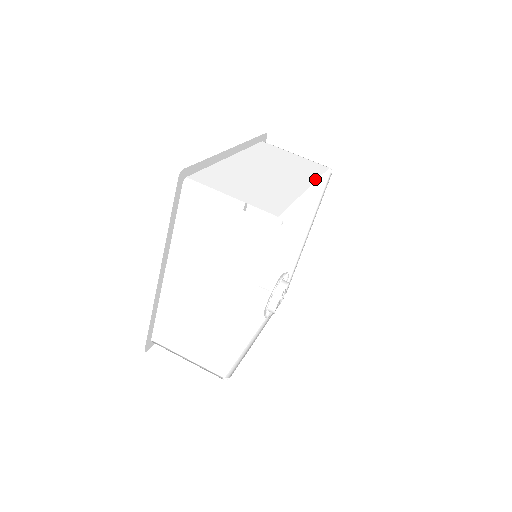
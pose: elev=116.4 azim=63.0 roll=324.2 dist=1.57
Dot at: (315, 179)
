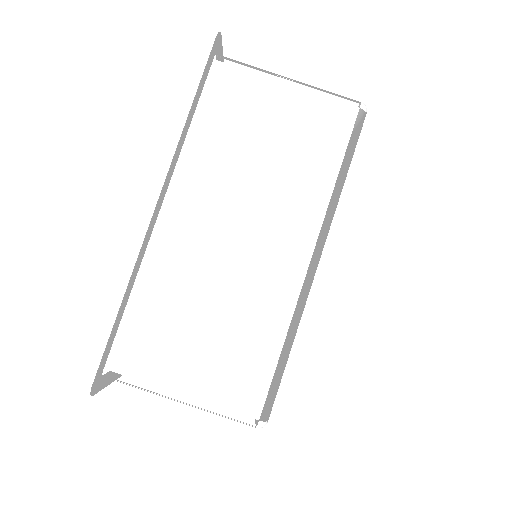
Dot at: (326, 203)
